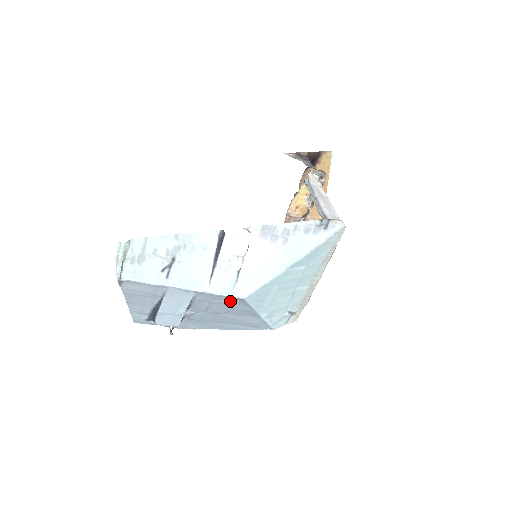
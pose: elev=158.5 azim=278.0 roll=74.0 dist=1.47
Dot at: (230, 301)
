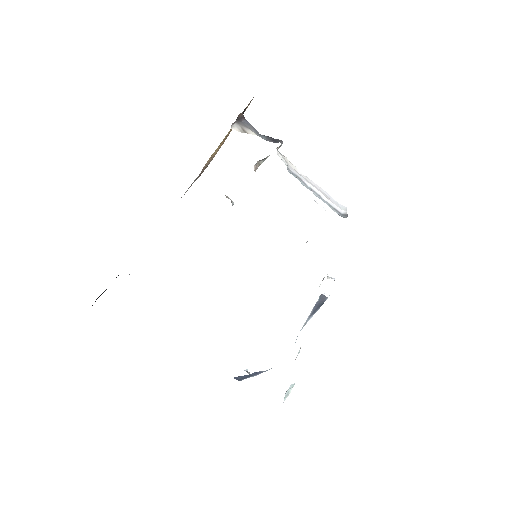
Dot at: occluded
